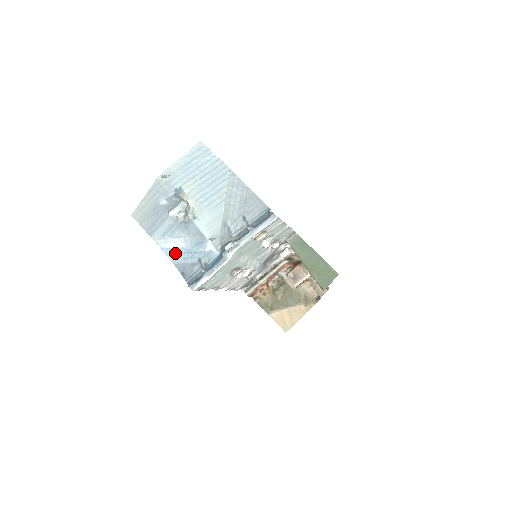
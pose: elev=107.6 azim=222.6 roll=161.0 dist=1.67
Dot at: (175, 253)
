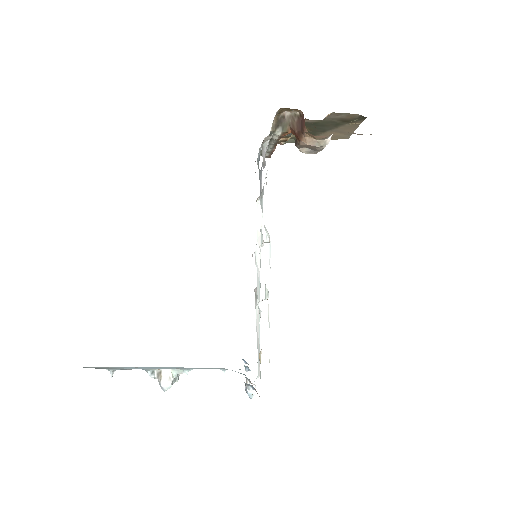
Dot at: occluded
